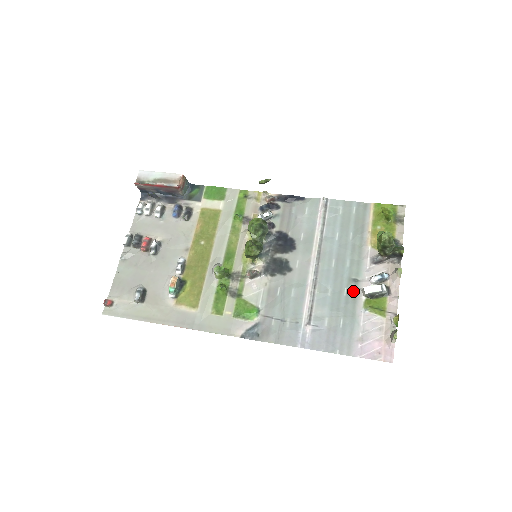
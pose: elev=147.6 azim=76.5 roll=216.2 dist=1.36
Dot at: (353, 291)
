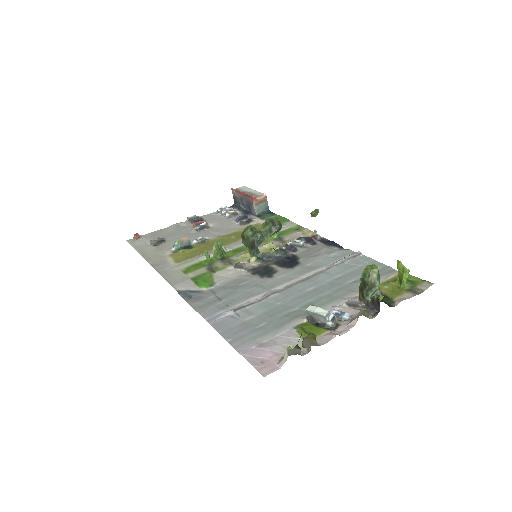
Dot at: (302, 312)
